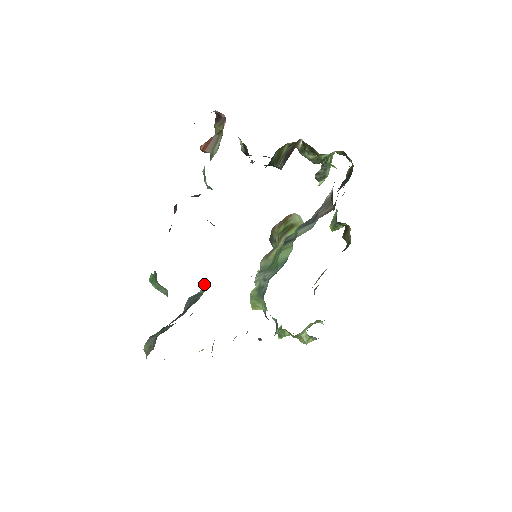
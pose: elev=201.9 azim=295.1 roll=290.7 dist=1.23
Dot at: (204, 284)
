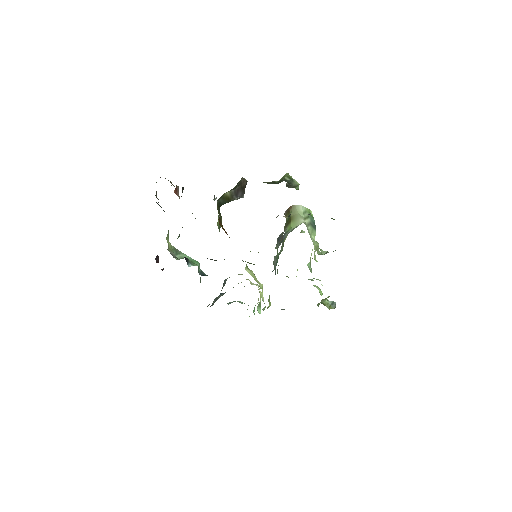
Dot at: occluded
